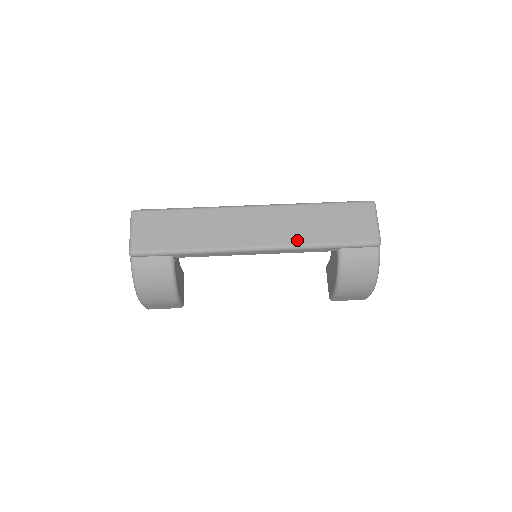
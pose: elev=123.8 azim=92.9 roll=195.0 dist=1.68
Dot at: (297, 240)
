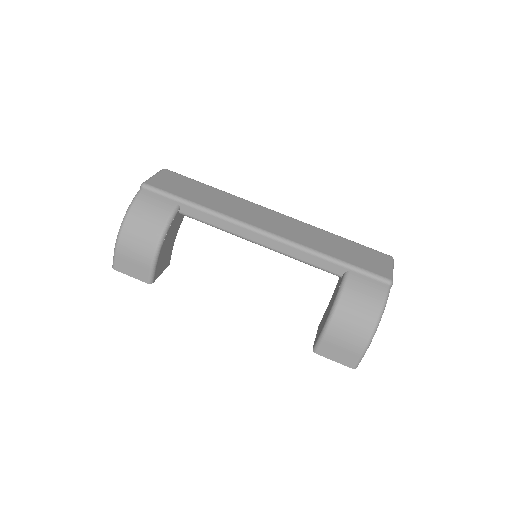
Dot at: (307, 244)
